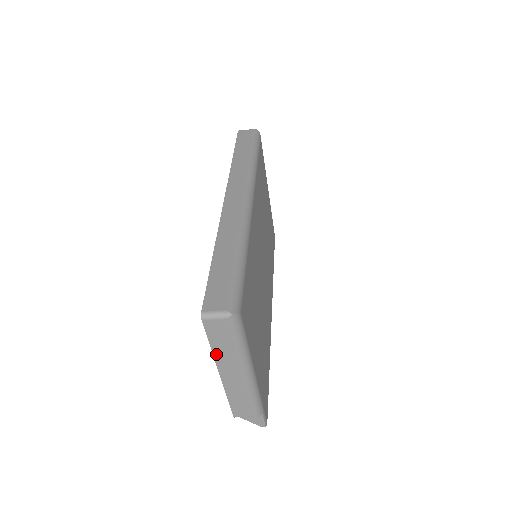
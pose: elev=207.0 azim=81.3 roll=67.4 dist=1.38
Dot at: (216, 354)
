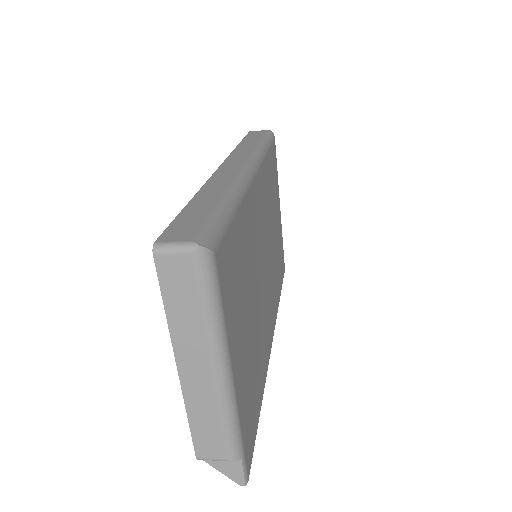
Dot at: (173, 326)
